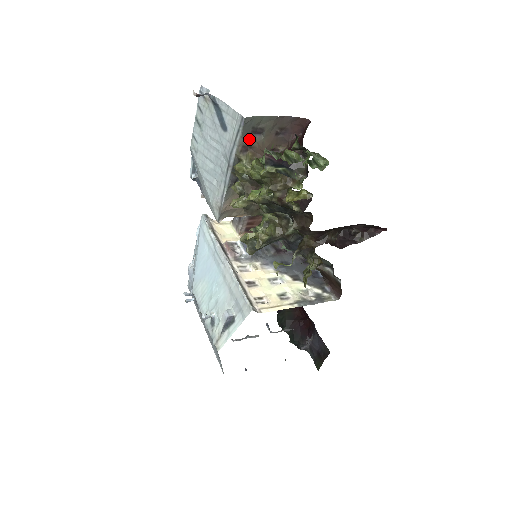
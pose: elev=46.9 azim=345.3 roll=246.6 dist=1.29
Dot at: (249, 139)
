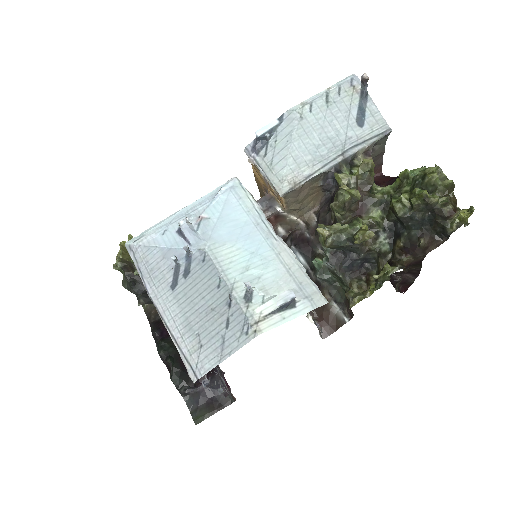
Dot at: (371, 149)
